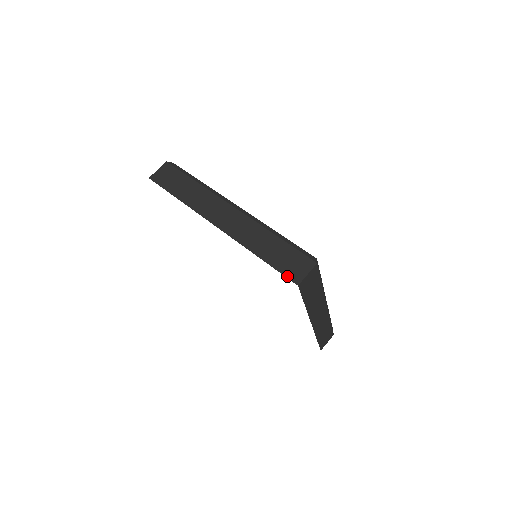
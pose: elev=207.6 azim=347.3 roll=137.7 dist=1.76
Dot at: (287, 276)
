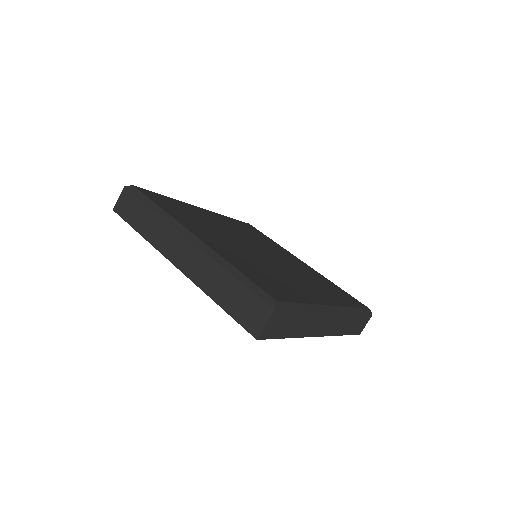
Dot at: (245, 328)
